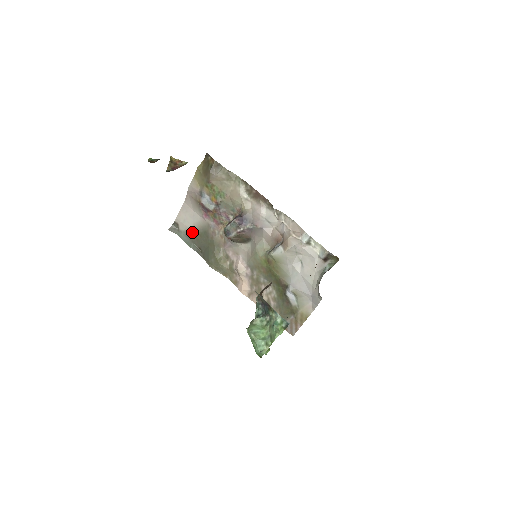
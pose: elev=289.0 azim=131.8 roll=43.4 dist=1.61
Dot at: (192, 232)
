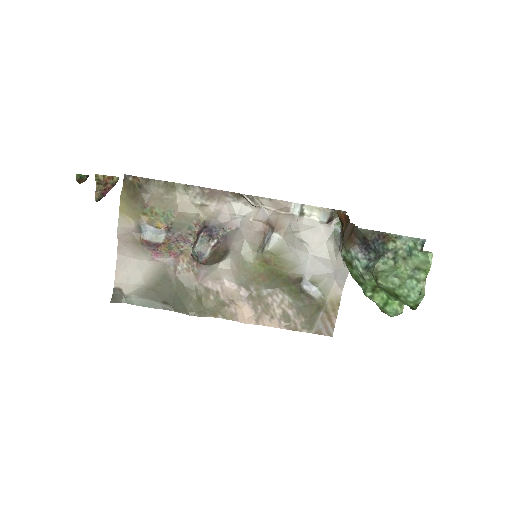
Dot at: (145, 287)
